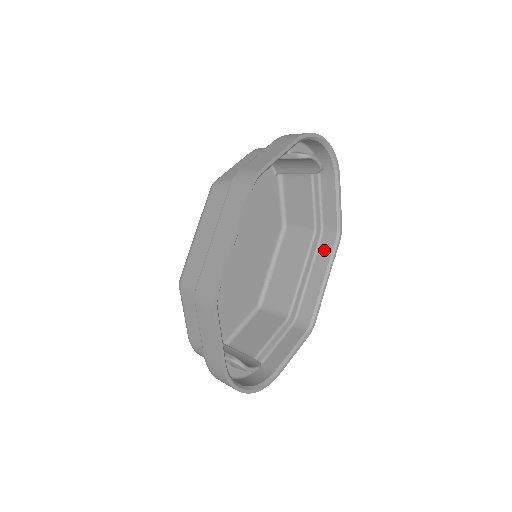
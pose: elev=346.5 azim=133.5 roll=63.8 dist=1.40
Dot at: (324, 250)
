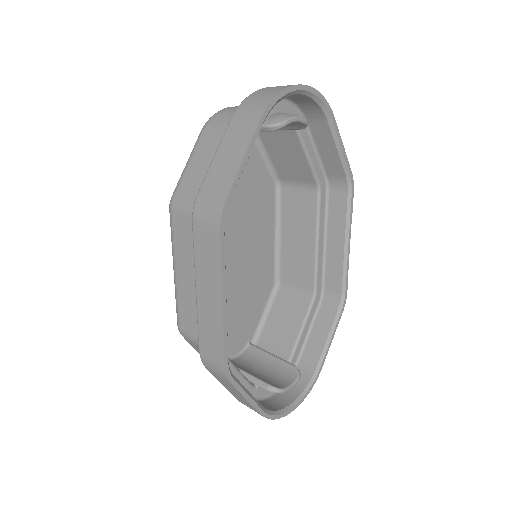
Dot at: (336, 207)
